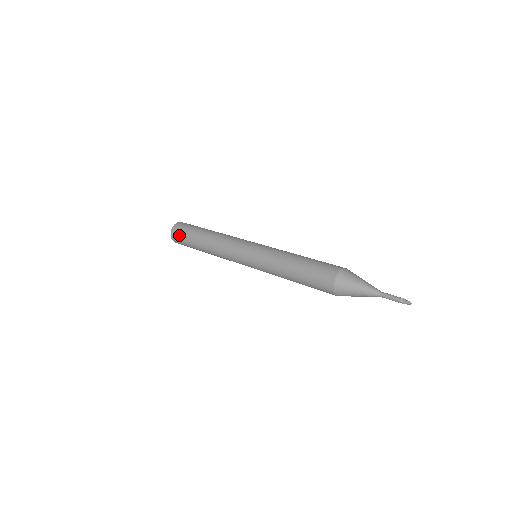
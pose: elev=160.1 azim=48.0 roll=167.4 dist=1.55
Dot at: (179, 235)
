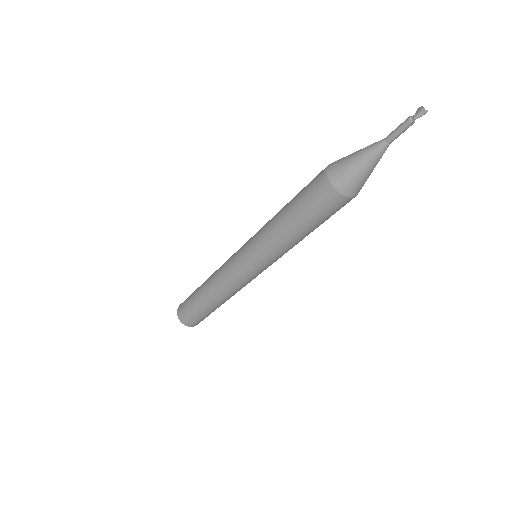
Dot at: (184, 303)
